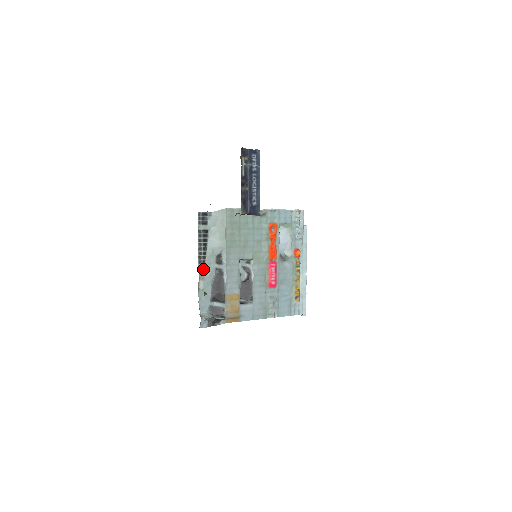
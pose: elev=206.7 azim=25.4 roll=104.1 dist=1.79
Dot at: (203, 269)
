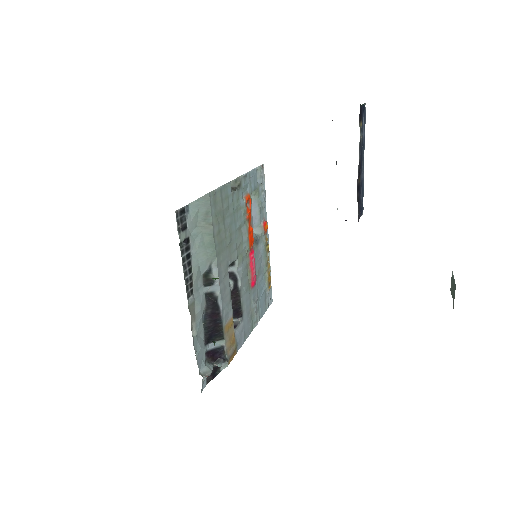
Dot at: (192, 304)
